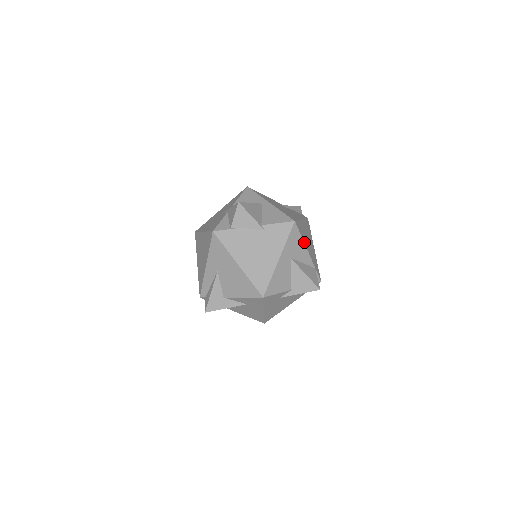
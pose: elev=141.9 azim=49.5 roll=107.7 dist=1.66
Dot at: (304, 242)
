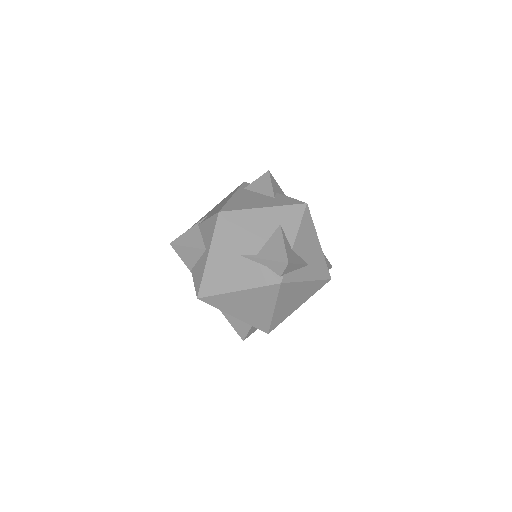
Dot at: (223, 310)
